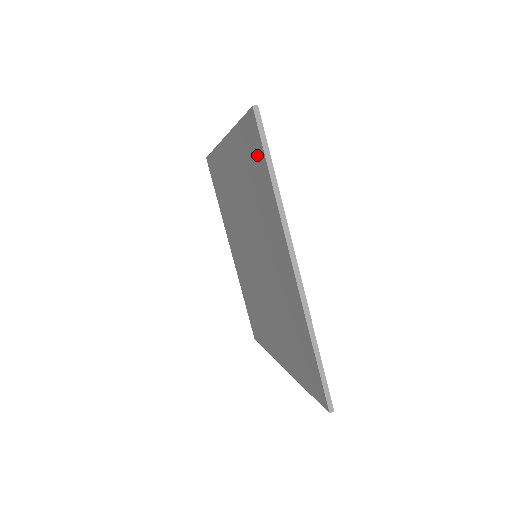
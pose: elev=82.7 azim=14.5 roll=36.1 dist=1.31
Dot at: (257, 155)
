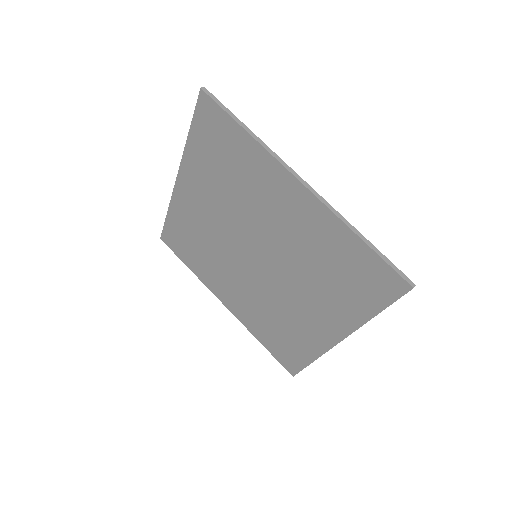
Dot at: (221, 129)
